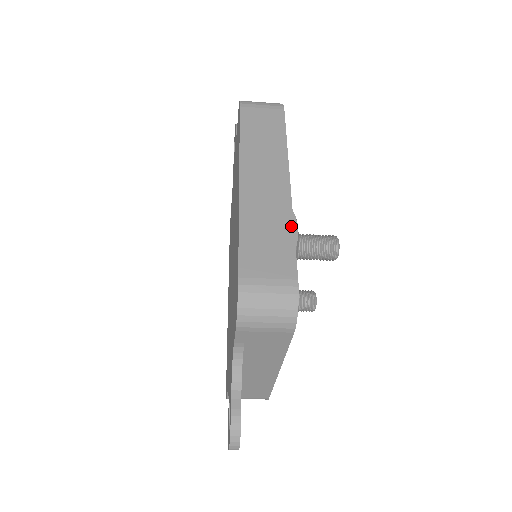
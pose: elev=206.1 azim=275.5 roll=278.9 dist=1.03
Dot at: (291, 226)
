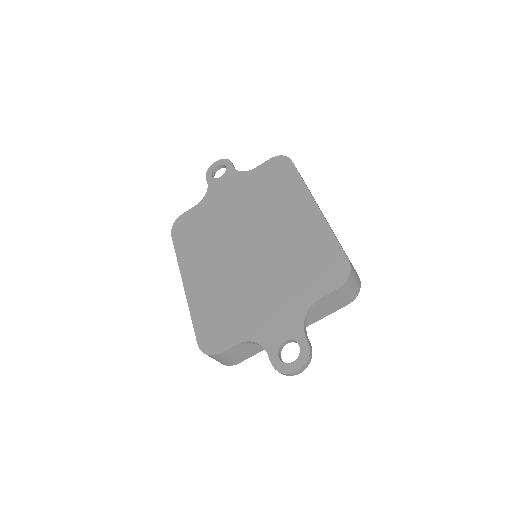
Dot at: occluded
